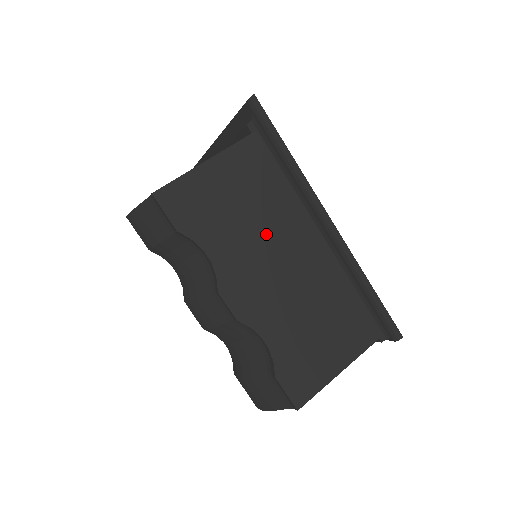
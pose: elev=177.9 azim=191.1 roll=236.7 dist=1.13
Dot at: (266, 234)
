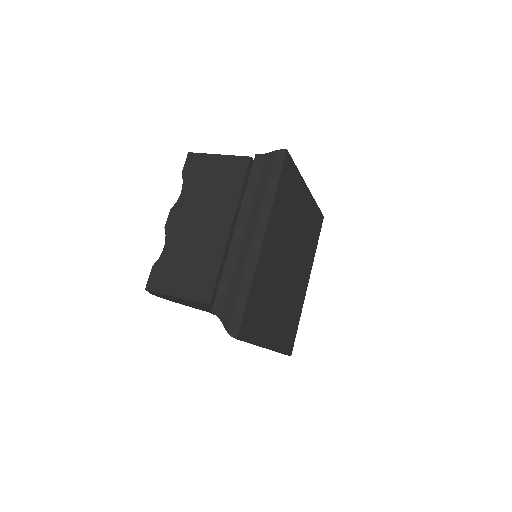
Dot at: (210, 204)
